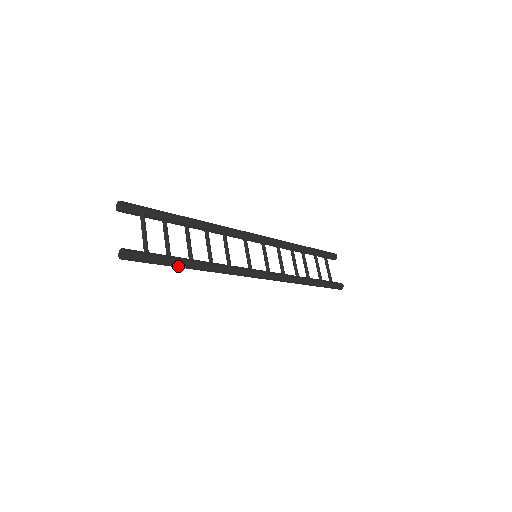
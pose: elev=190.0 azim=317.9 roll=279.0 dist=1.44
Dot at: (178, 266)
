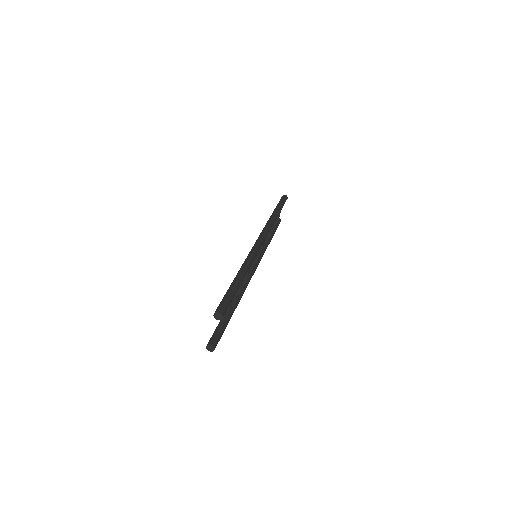
Dot at: occluded
